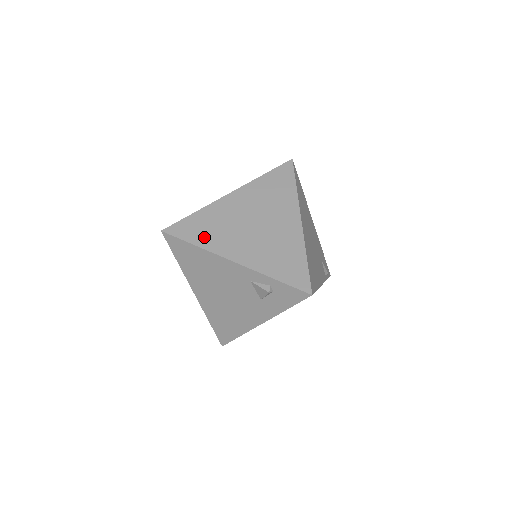
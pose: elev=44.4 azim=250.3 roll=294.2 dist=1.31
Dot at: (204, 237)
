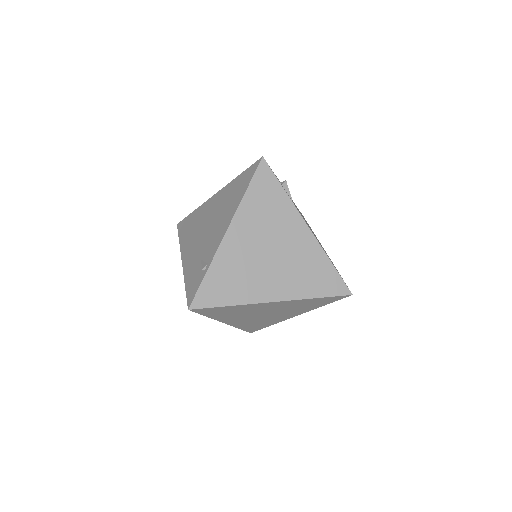
Dot at: (219, 315)
